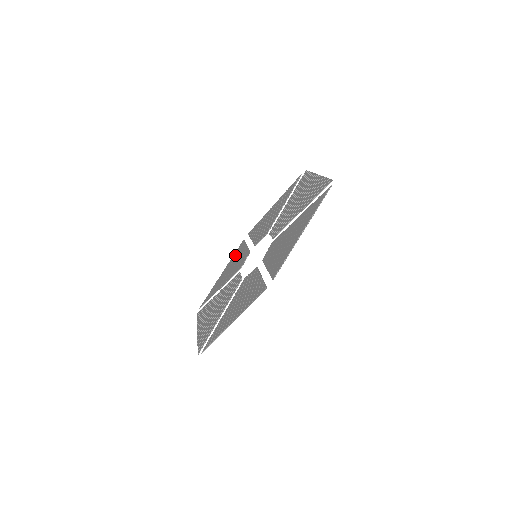
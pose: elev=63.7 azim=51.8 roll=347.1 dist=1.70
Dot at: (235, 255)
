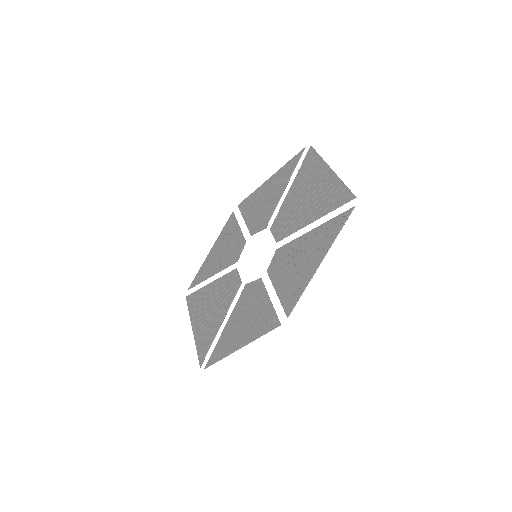
Dot at: (225, 233)
